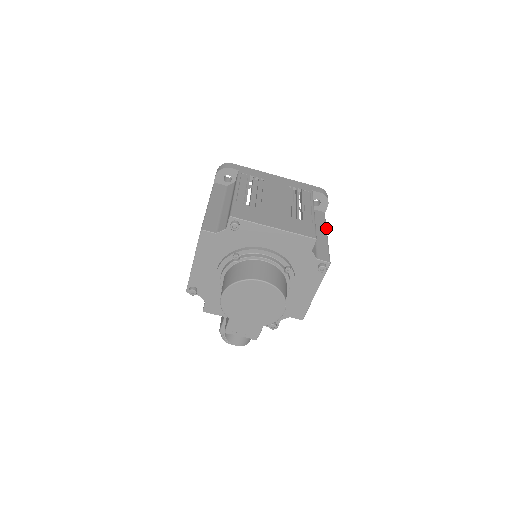
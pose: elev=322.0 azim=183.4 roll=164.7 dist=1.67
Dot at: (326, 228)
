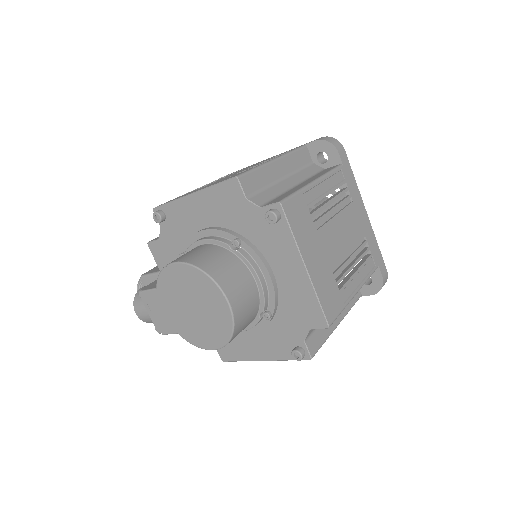
Dot at: (346, 314)
